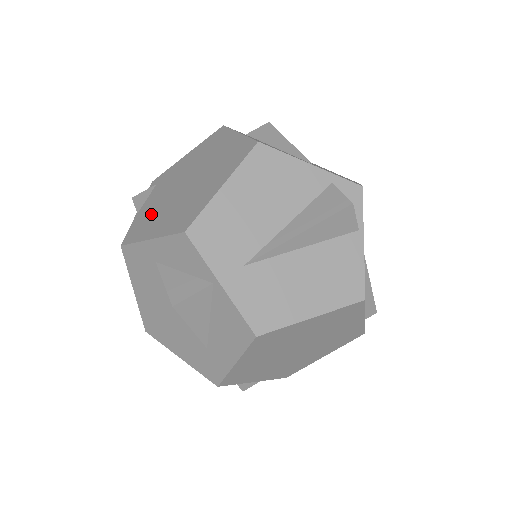
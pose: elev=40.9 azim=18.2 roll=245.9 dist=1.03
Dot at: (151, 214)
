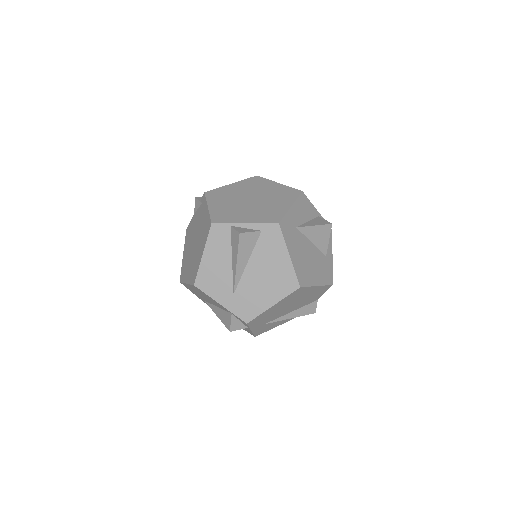
Dot at: (190, 233)
